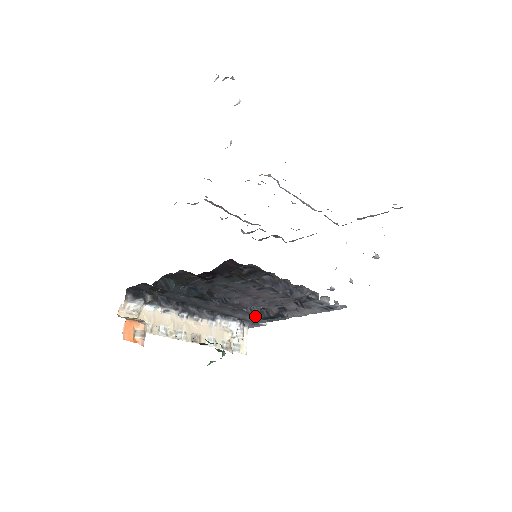
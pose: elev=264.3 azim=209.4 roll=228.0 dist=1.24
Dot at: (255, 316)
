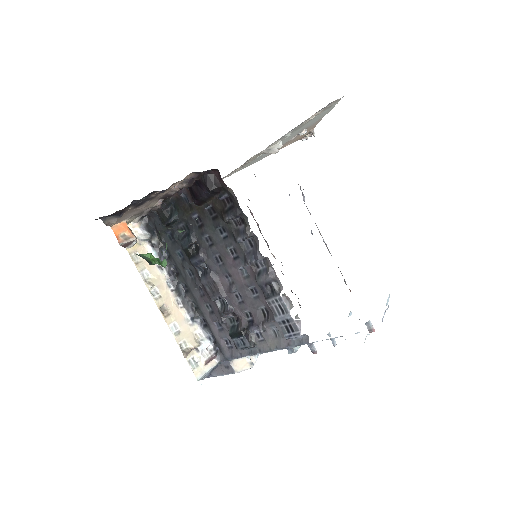
Dot at: (228, 337)
